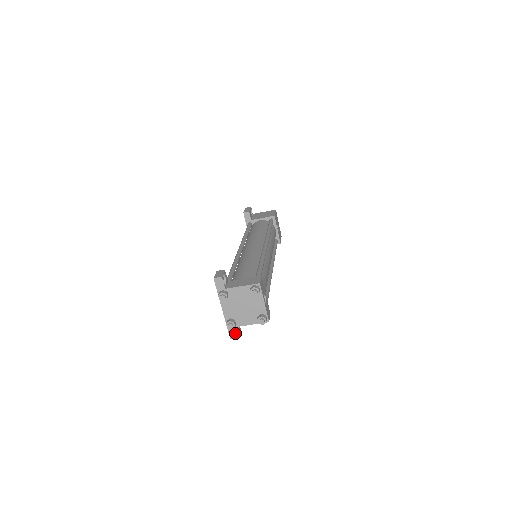
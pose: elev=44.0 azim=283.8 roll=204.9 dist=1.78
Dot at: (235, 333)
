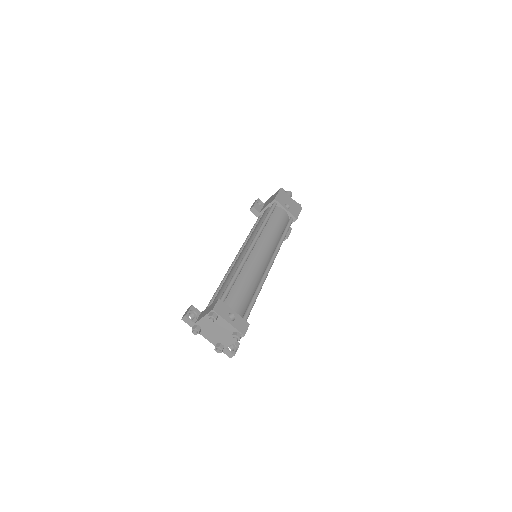
Dot at: (229, 353)
